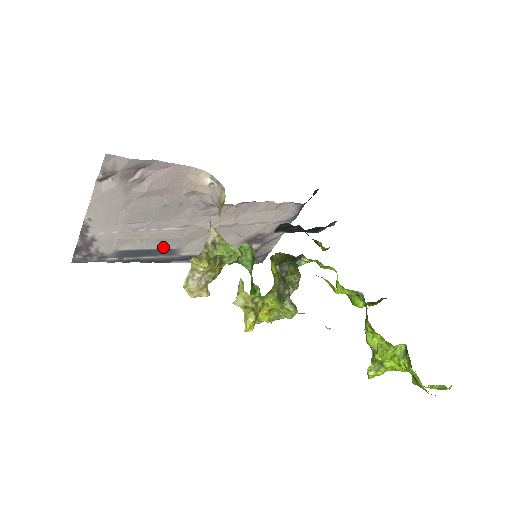
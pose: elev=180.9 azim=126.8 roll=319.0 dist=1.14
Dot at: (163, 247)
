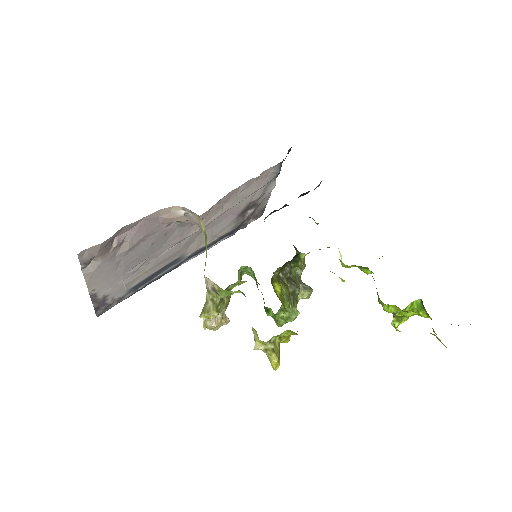
Dot at: (167, 263)
